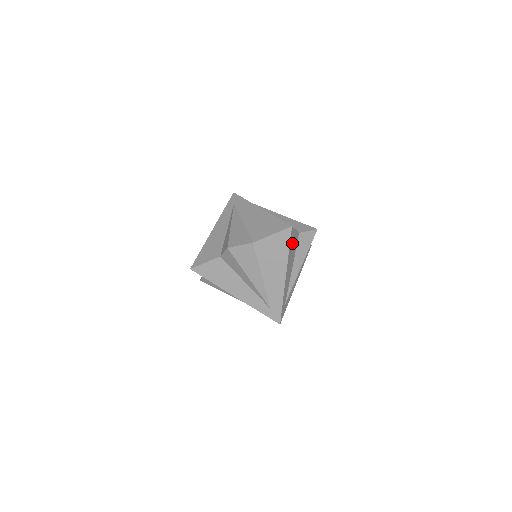
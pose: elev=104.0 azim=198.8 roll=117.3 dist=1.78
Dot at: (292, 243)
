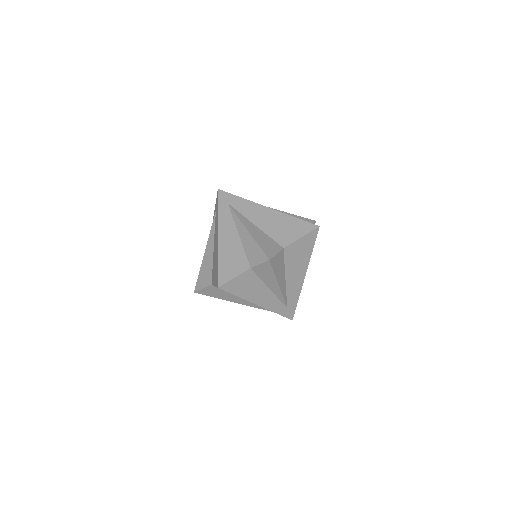
Dot at: occluded
